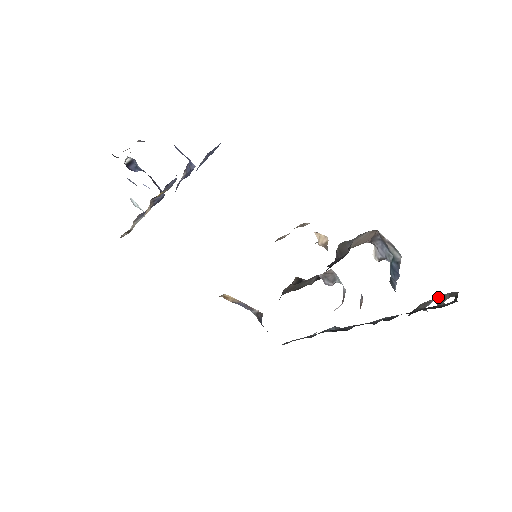
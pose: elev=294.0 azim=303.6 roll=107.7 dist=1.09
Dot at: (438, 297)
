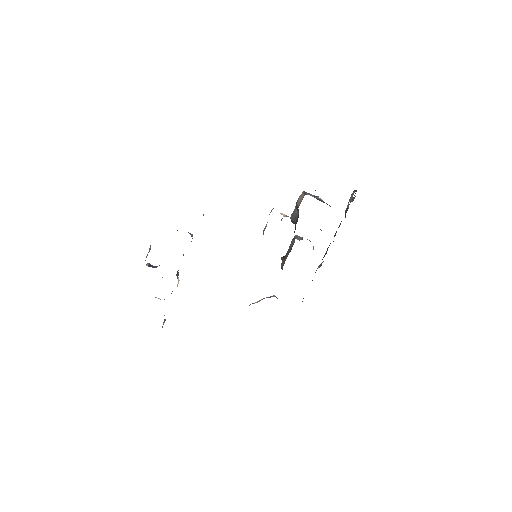
Dot at: (349, 200)
